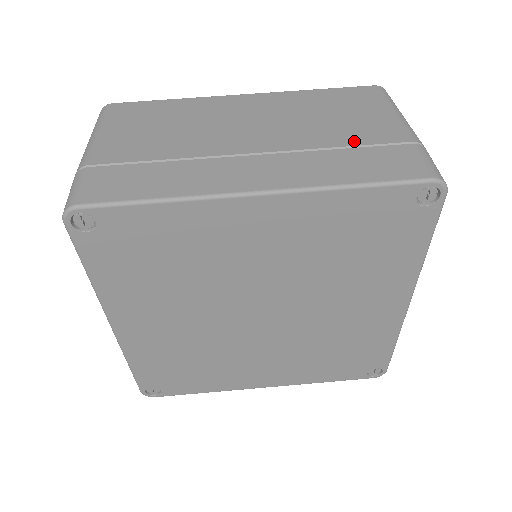
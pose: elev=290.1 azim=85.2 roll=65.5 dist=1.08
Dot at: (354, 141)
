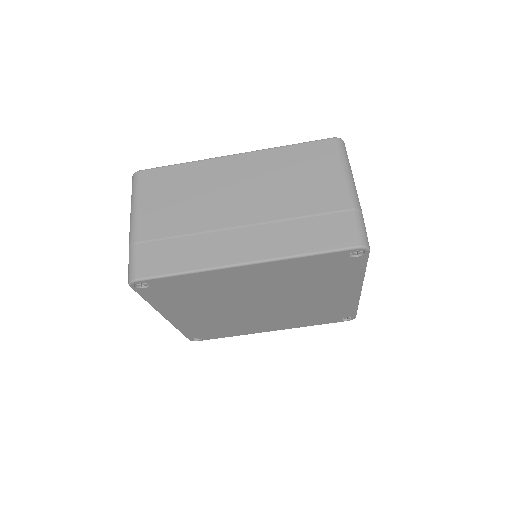
Dot at: (310, 210)
